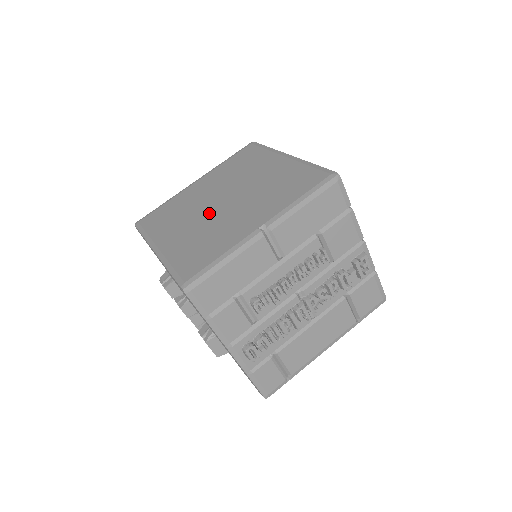
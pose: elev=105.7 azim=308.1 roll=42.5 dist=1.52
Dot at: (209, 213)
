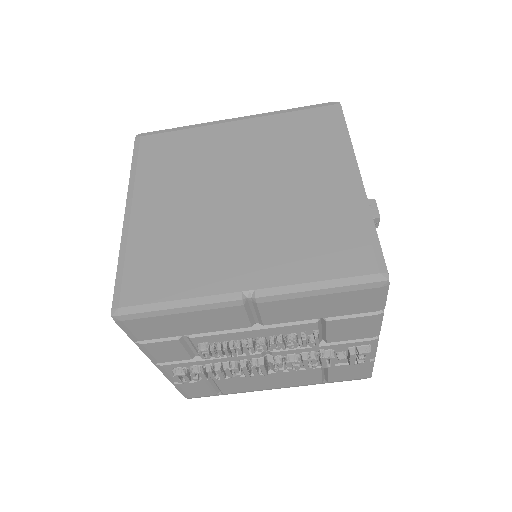
Dot at: (213, 201)
